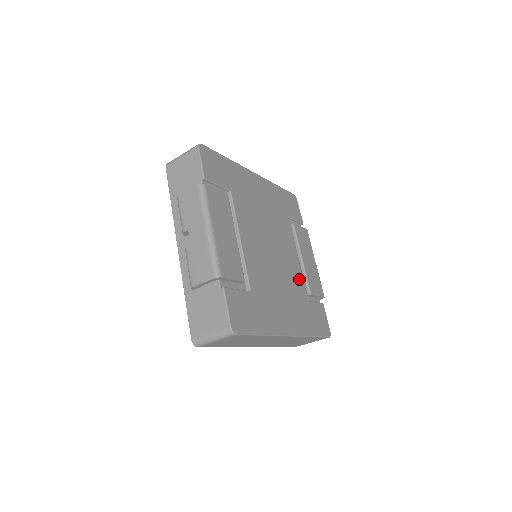
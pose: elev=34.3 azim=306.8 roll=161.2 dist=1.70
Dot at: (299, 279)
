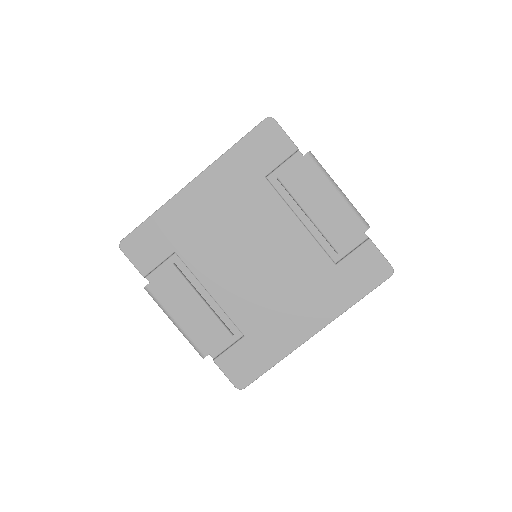
Dot at: (312, 250)
